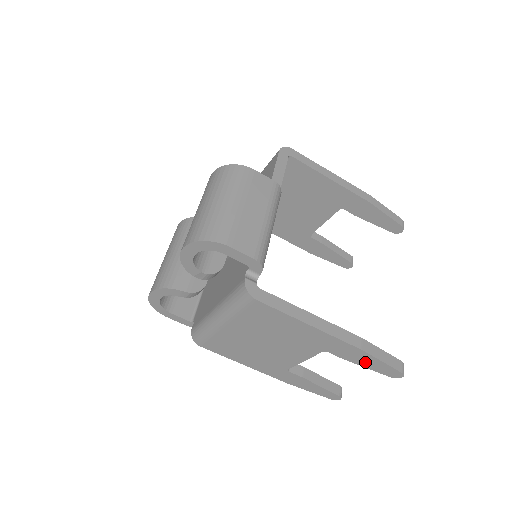
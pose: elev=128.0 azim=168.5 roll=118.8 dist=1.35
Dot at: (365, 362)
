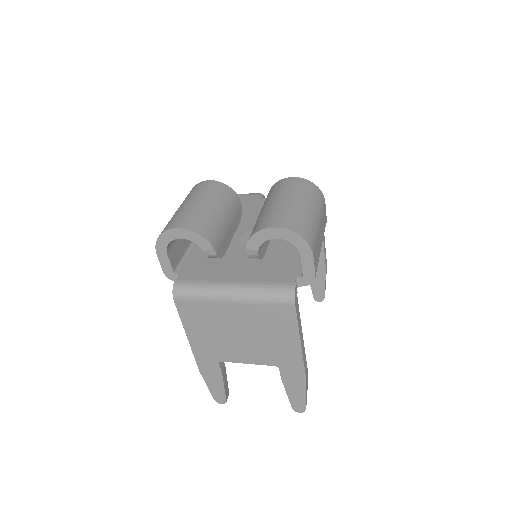
Dot at: (293, 390)
